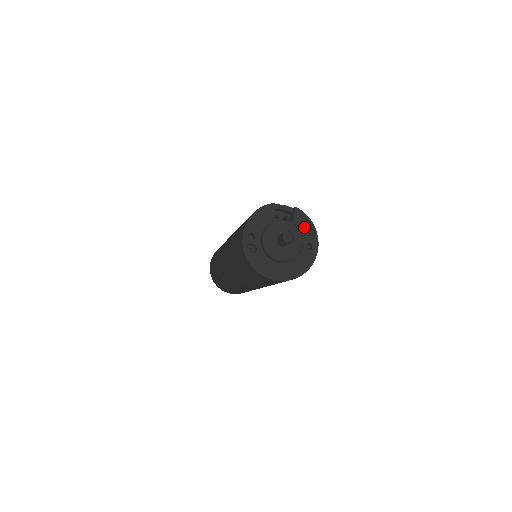
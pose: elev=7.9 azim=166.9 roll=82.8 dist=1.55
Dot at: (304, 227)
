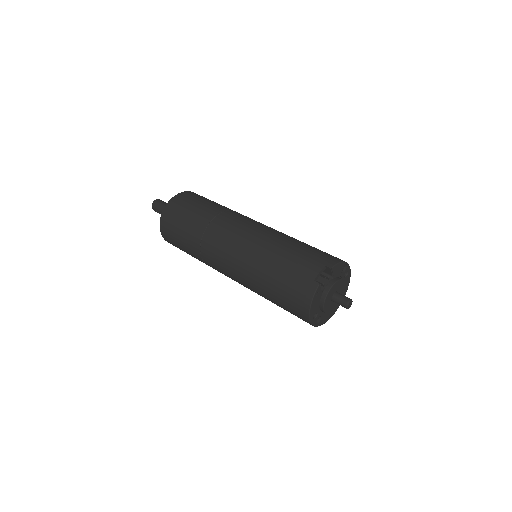
Dot at: (340, 271)
